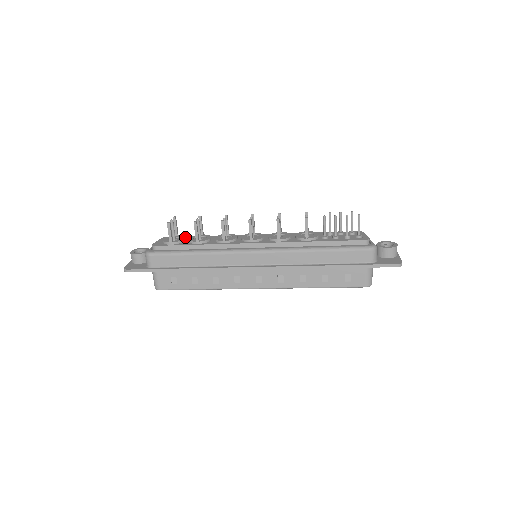
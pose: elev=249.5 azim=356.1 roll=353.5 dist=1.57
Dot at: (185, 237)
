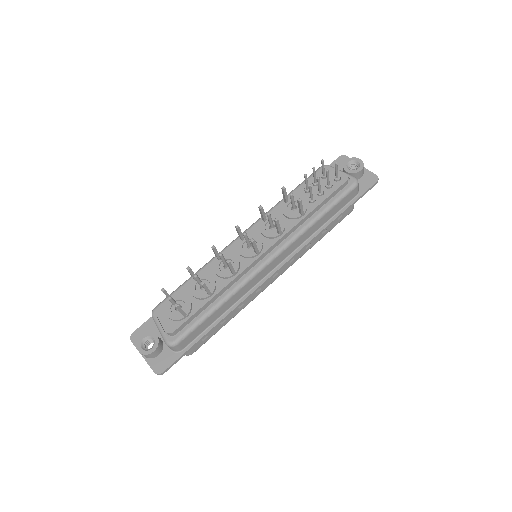
Dot at: (185, 296)
